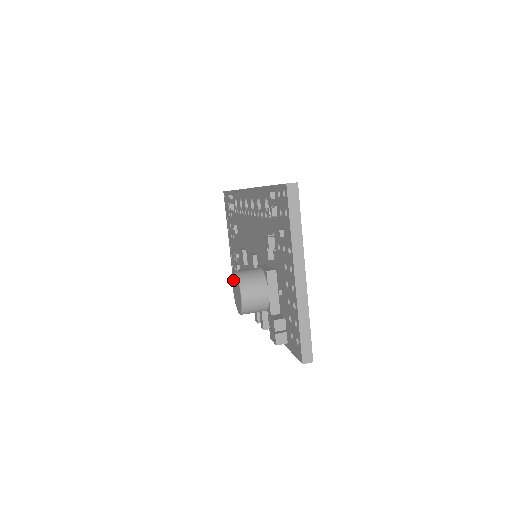
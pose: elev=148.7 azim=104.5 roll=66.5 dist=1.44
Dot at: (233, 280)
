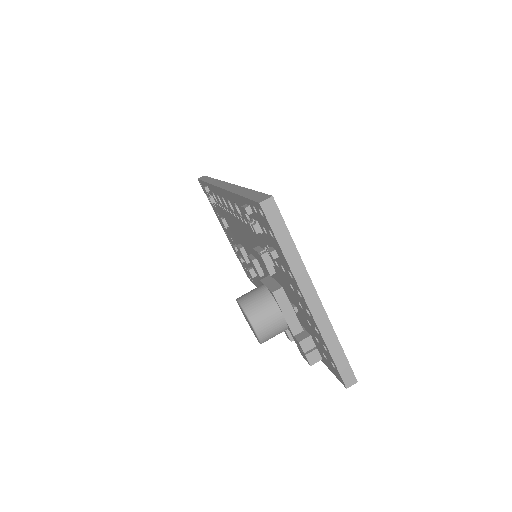
Dot at: occluded
